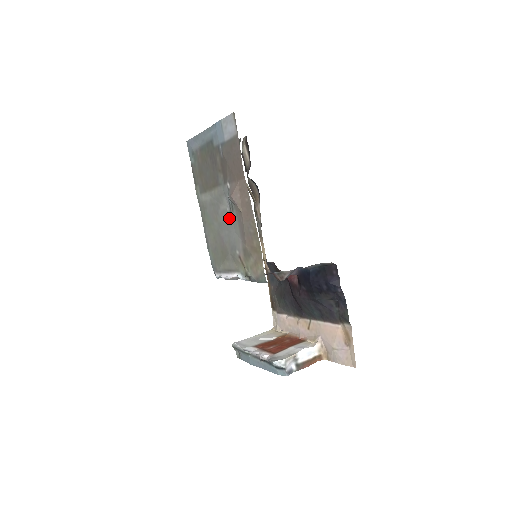
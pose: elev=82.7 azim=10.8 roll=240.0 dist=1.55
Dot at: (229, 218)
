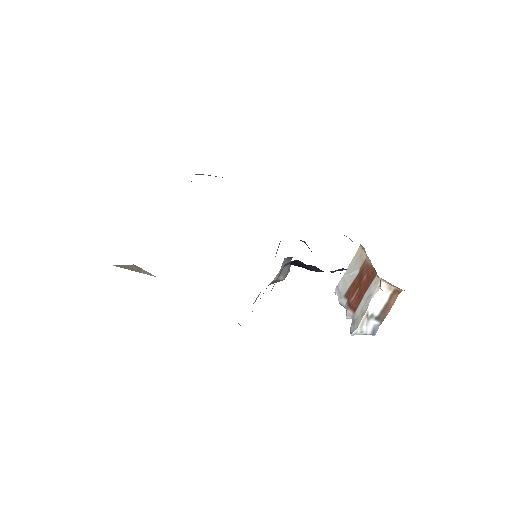
Dot at: occluded
